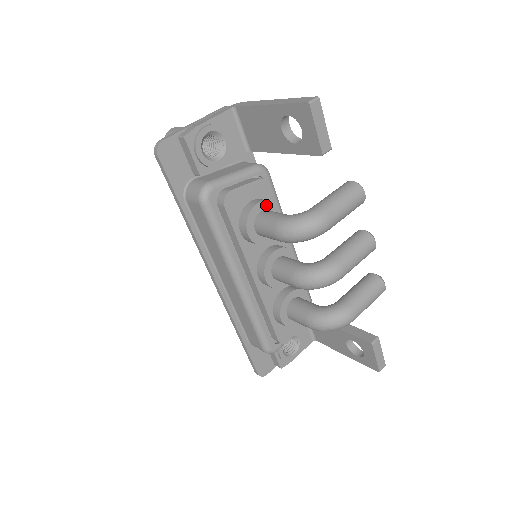
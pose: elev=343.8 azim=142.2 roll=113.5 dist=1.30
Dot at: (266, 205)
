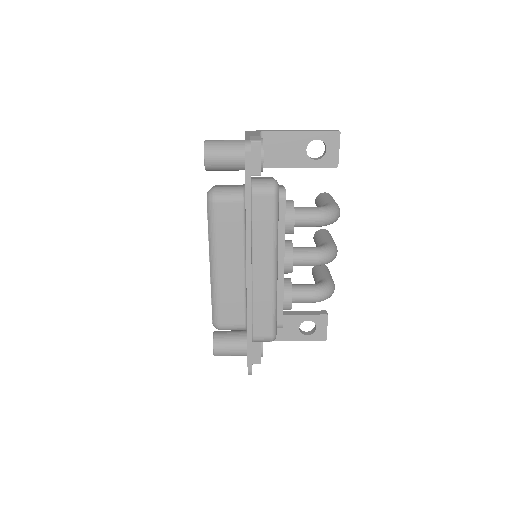
Dot at: occluded
